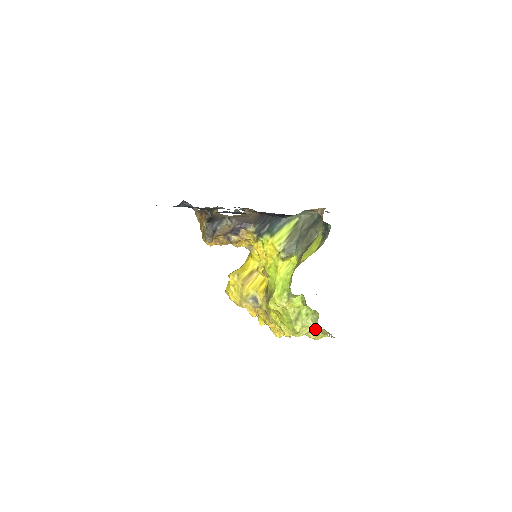
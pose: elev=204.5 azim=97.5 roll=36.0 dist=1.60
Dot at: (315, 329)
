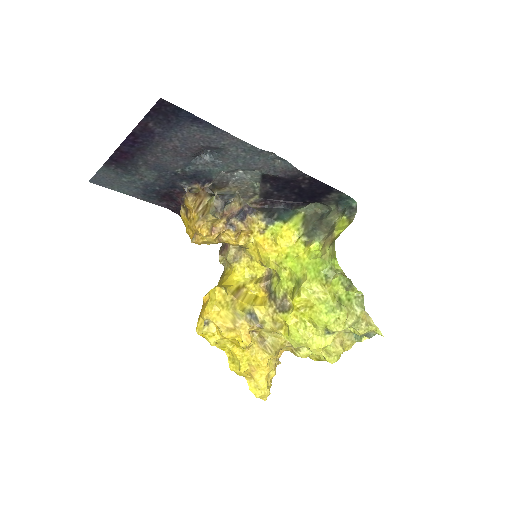
Dot at: (359, 318)
